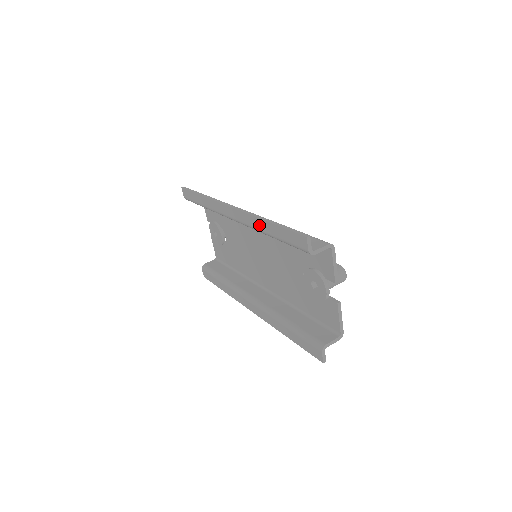
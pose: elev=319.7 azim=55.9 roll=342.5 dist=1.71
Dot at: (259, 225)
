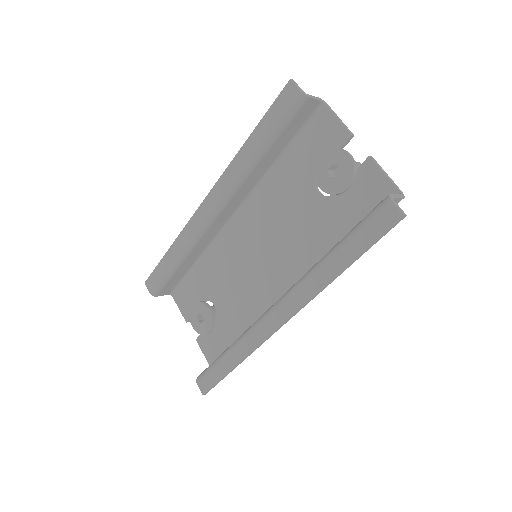
Dot at: (240, 161)
